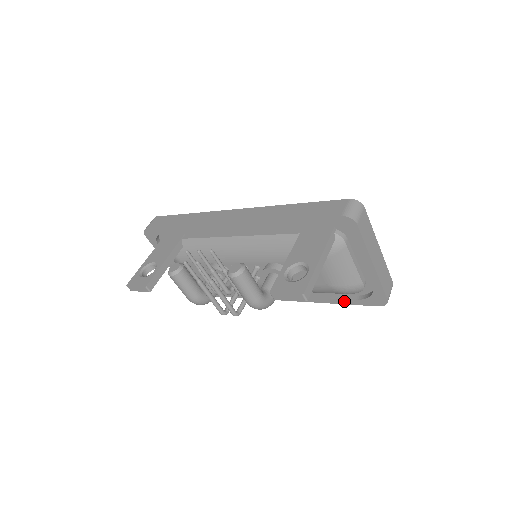
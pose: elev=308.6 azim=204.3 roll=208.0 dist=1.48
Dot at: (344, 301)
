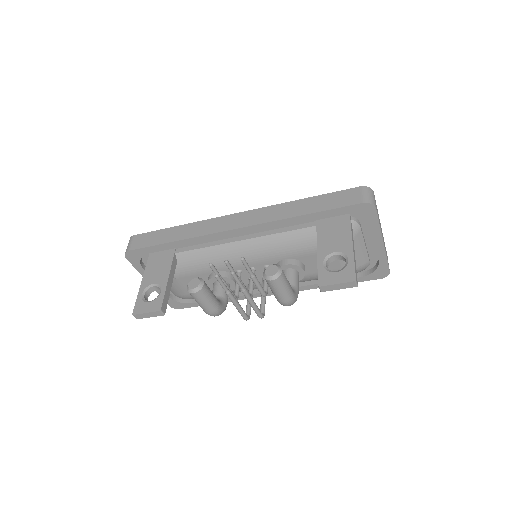
Dot at: occluded
